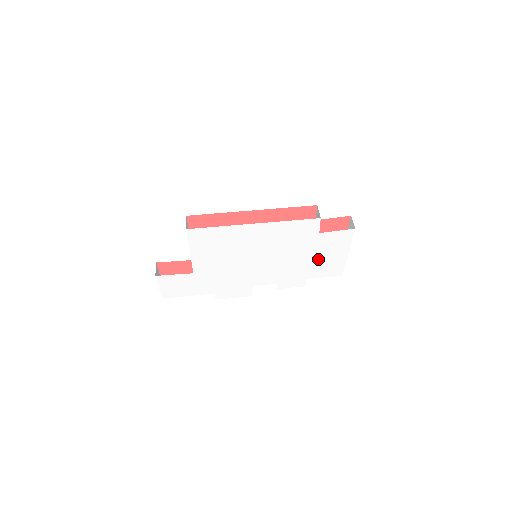
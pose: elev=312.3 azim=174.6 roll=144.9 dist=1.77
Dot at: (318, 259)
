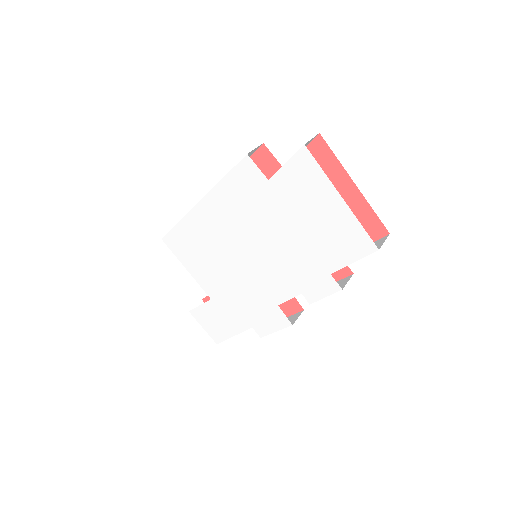
Dot at: (311, 228)
